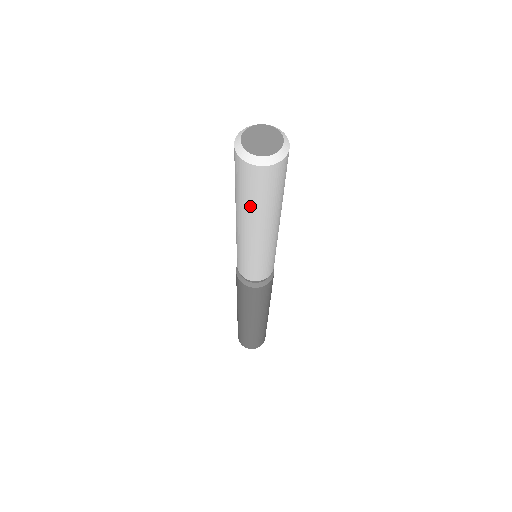
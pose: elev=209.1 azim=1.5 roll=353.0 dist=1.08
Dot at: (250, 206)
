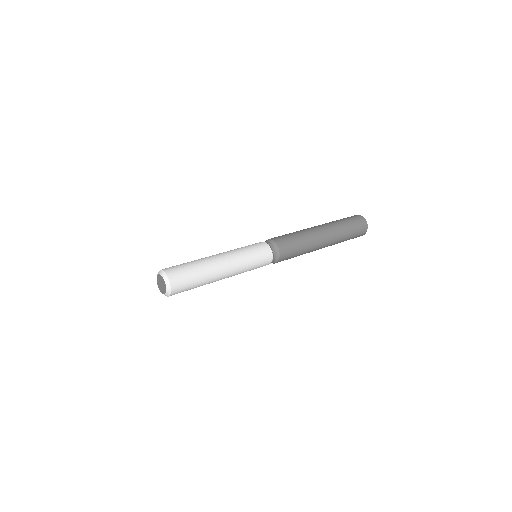
Dot at: occluded
